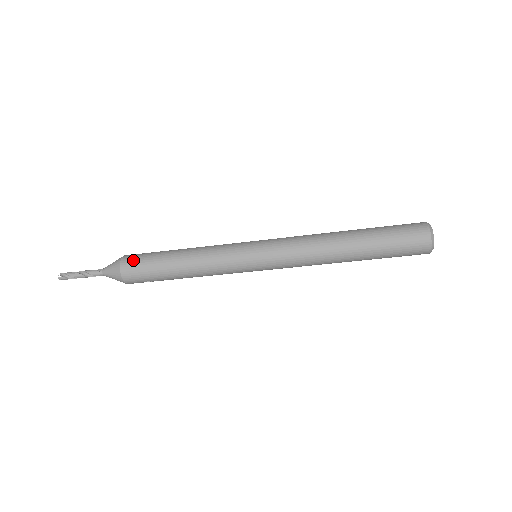
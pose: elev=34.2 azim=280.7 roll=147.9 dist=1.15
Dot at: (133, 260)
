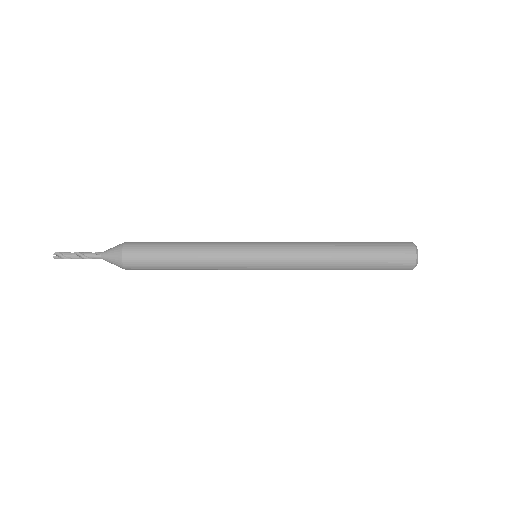
Dot at: (136, 249)
